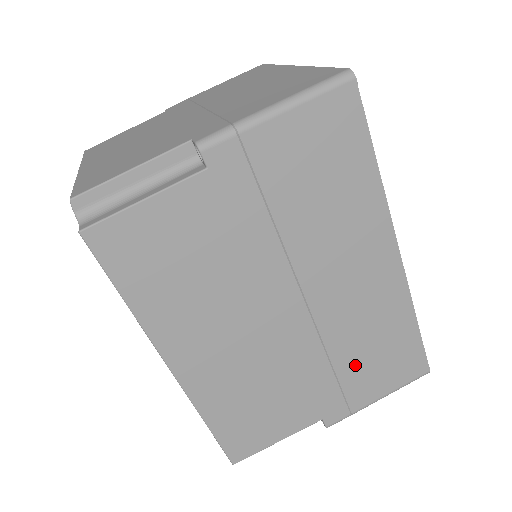
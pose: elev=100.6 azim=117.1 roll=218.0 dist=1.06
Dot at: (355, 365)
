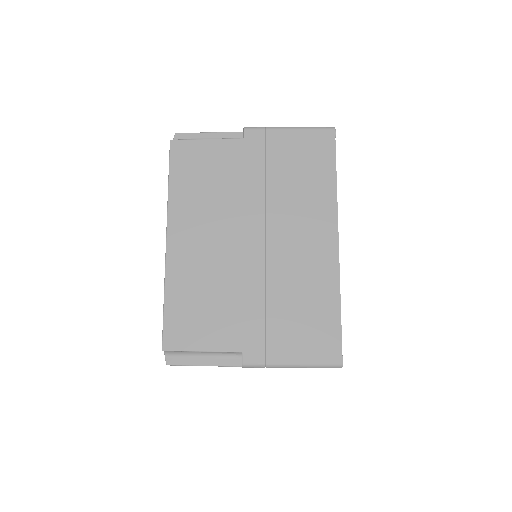
Dot at: (283, 315)
